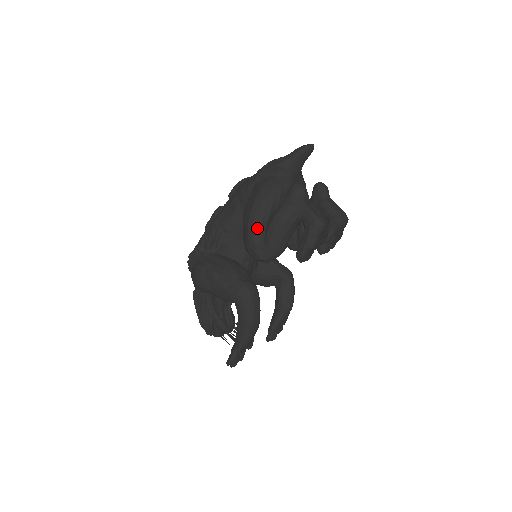
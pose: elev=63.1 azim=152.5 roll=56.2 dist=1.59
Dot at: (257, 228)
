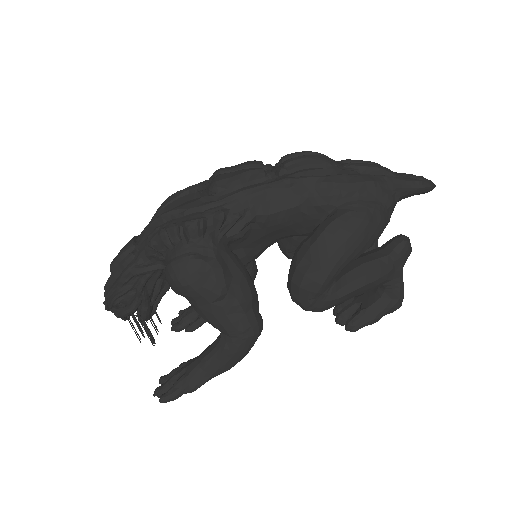
Dot at: (335, 273)
